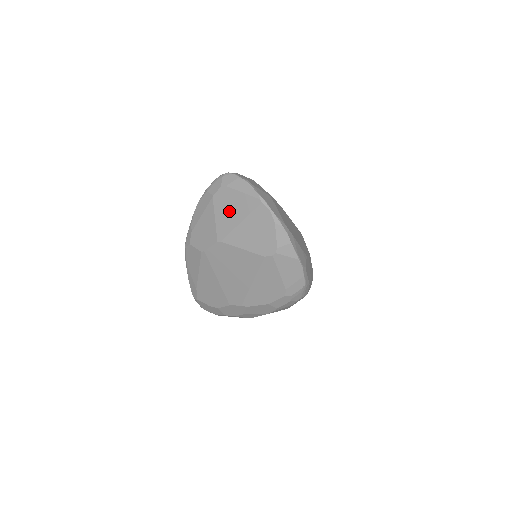
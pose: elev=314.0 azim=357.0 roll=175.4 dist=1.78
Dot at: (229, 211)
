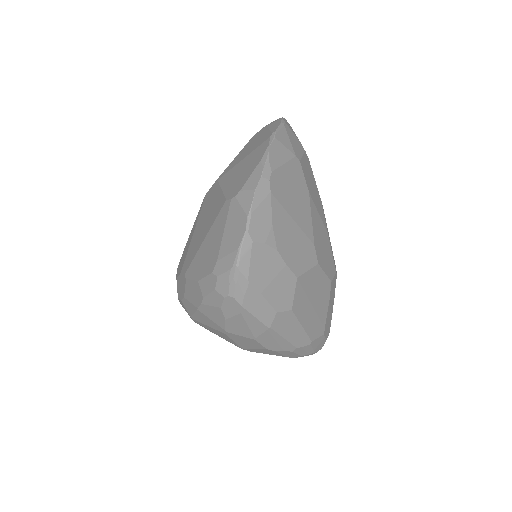
Dot at: (247, 149)
